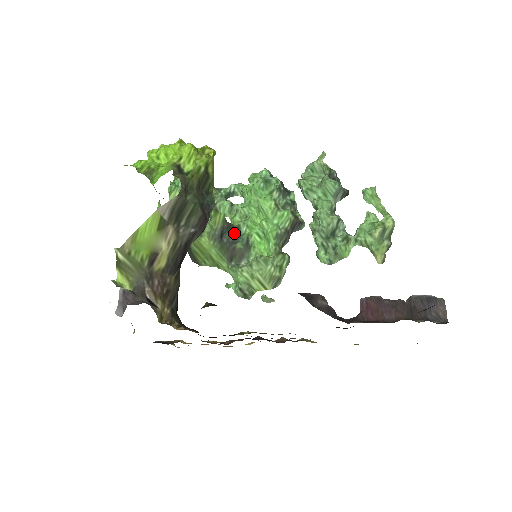
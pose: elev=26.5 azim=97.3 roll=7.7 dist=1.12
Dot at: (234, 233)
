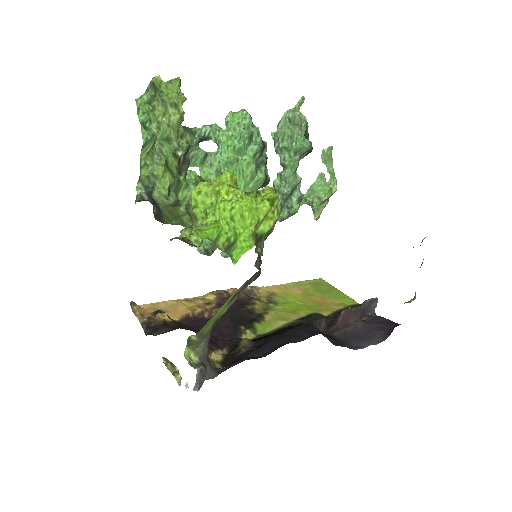
Dot at: occluded
